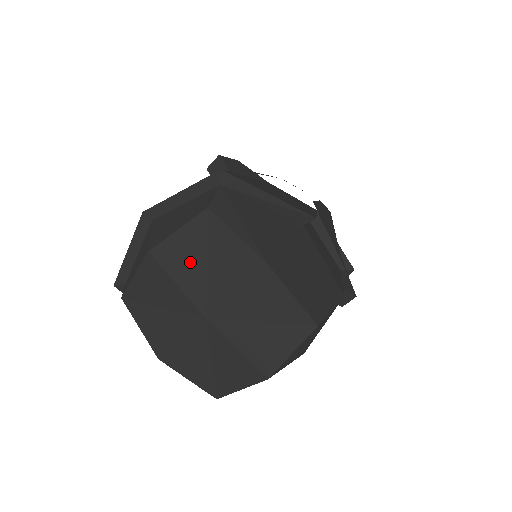
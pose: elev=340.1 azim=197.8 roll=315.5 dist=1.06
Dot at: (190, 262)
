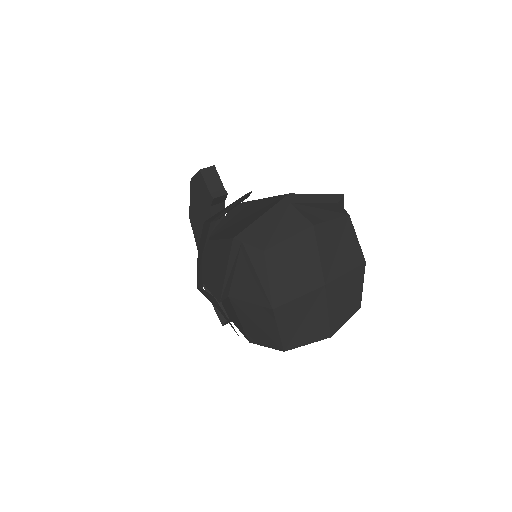
Dot at: (331, 244)
